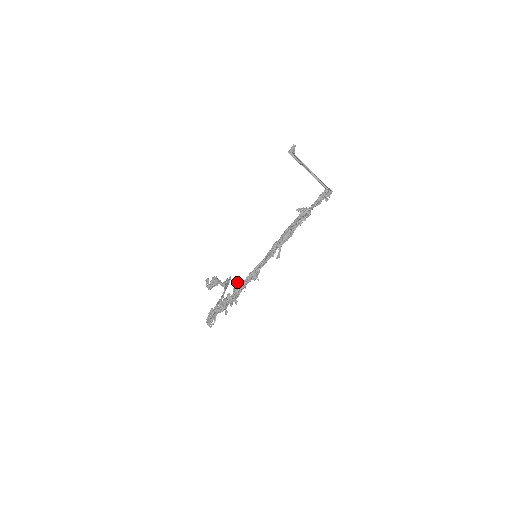
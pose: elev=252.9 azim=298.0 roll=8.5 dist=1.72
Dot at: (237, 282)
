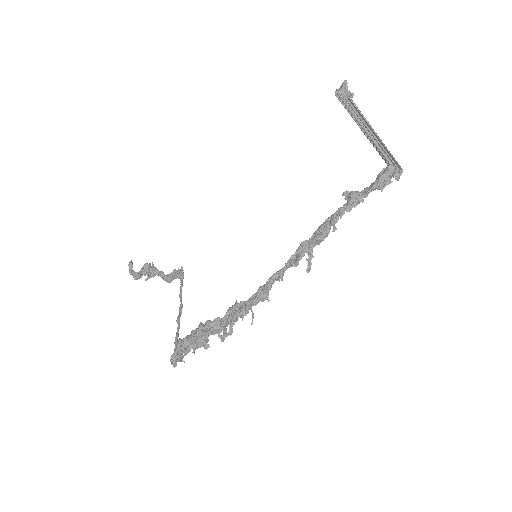
Dot at: (236, 305)
